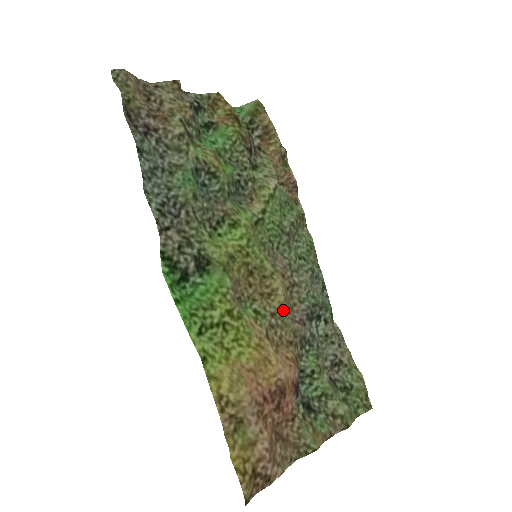
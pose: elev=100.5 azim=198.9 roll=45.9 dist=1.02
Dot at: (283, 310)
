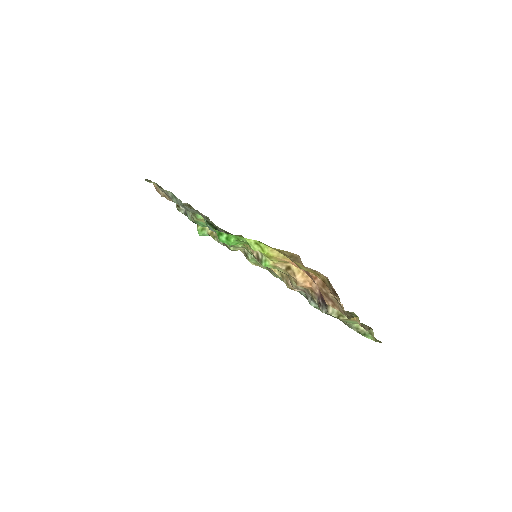
Dot at: occluded
